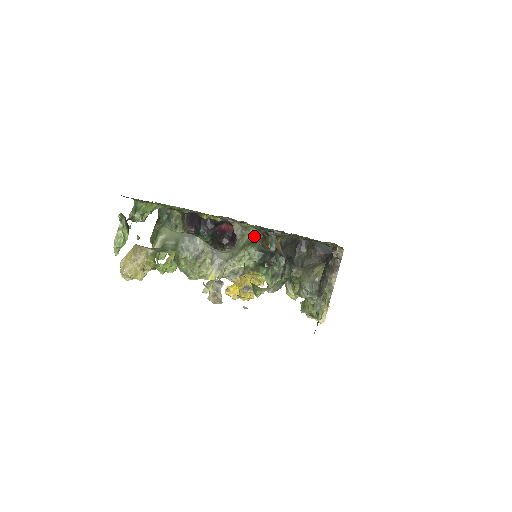
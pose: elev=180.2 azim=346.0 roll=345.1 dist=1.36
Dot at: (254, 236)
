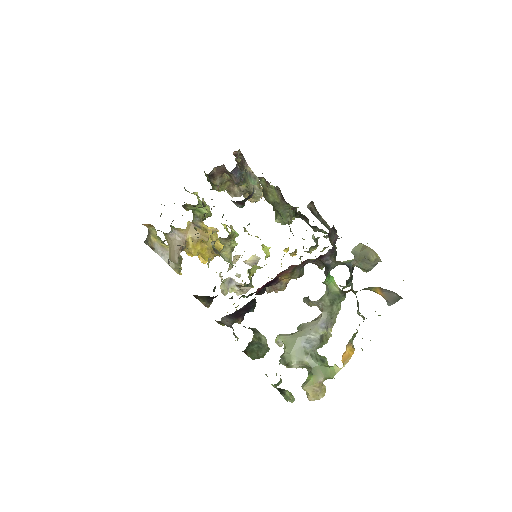
Dot at: (329, 293)
